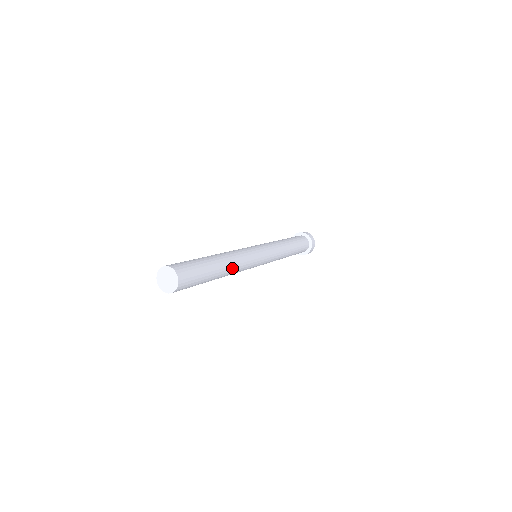
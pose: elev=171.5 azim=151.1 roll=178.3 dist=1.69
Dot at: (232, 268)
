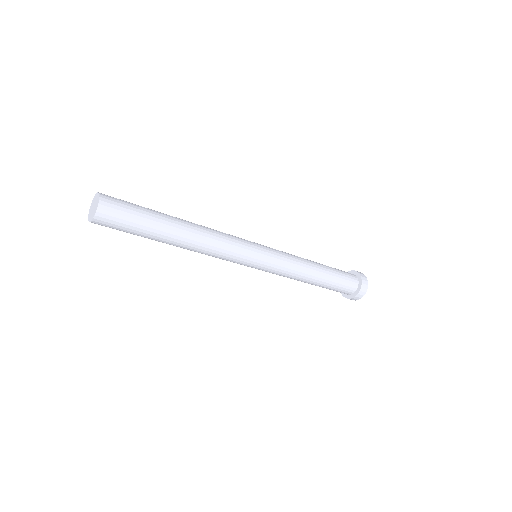
Dot at: (198, 231)
